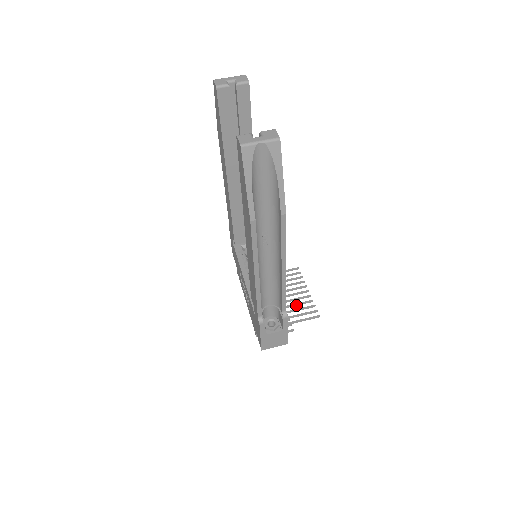
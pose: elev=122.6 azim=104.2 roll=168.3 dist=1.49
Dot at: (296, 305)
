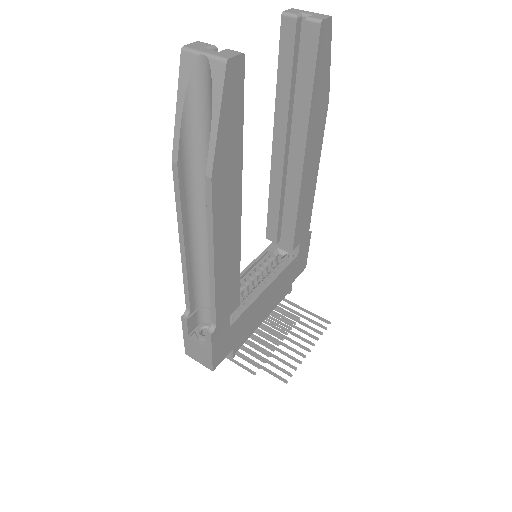
Dot at: (280, 352)
